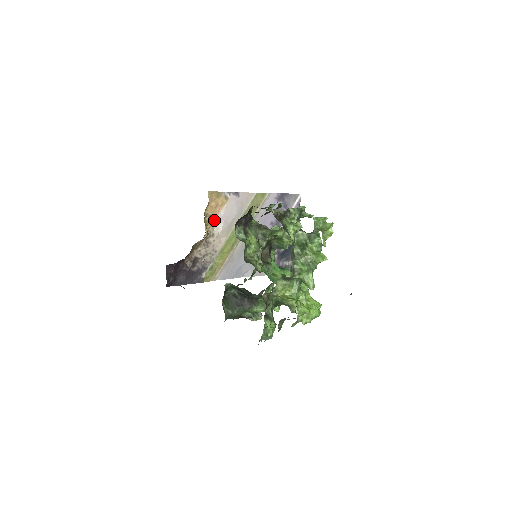
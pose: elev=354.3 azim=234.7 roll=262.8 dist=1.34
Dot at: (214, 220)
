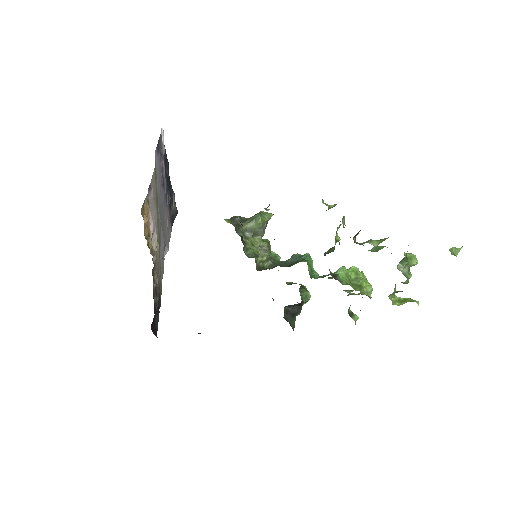
Dot at: (150, 236)
